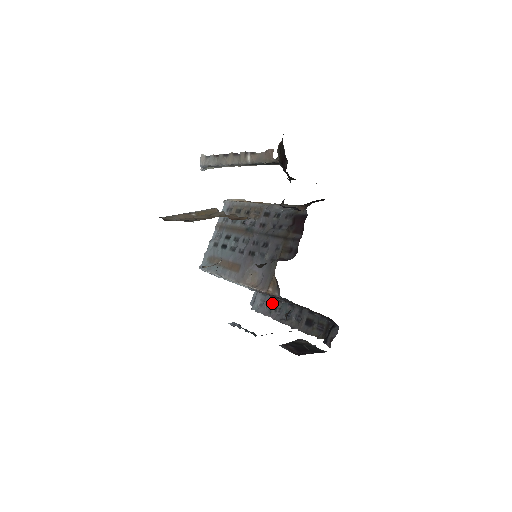
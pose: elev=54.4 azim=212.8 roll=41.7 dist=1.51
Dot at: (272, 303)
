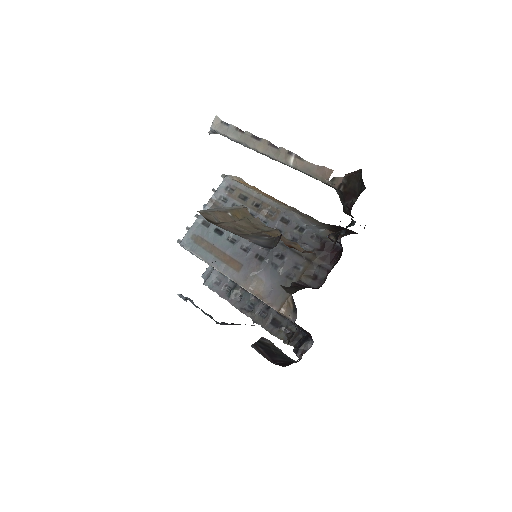
Dot at: (232, 287)
